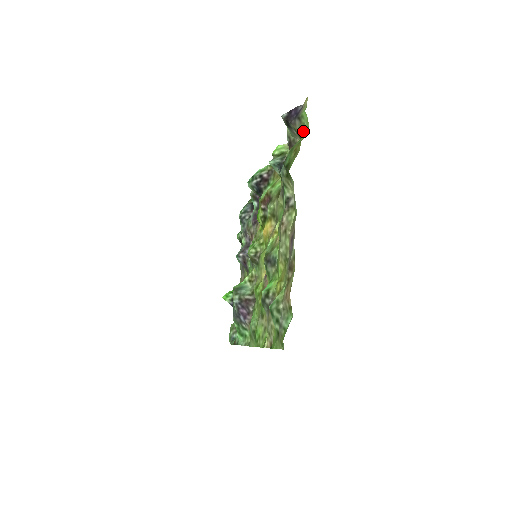
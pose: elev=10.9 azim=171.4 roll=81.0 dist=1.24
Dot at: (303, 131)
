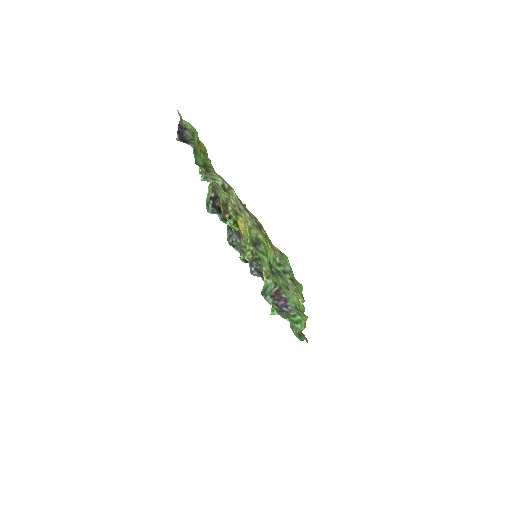
Dot at: occluded
